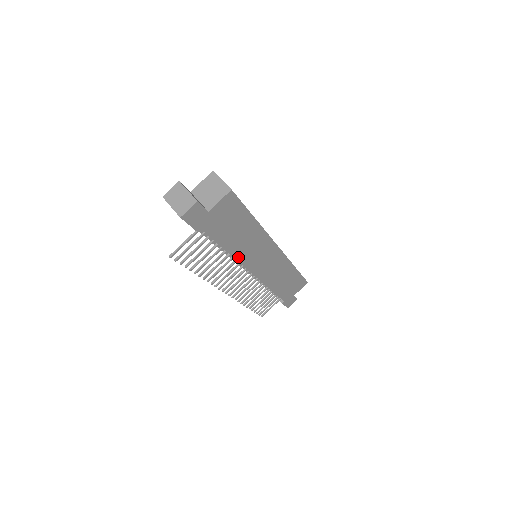
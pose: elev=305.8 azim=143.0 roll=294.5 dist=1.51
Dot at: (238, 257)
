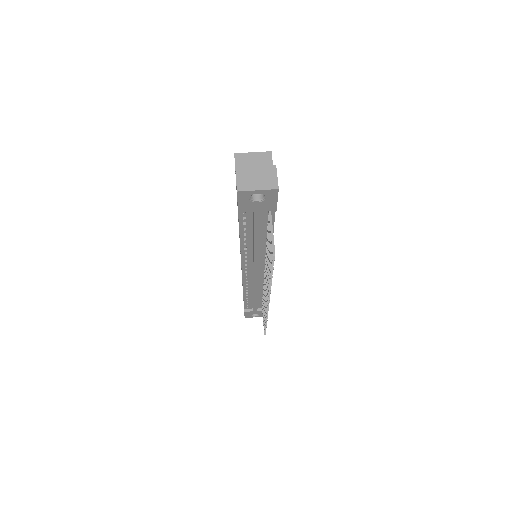
Dot at: occluded
